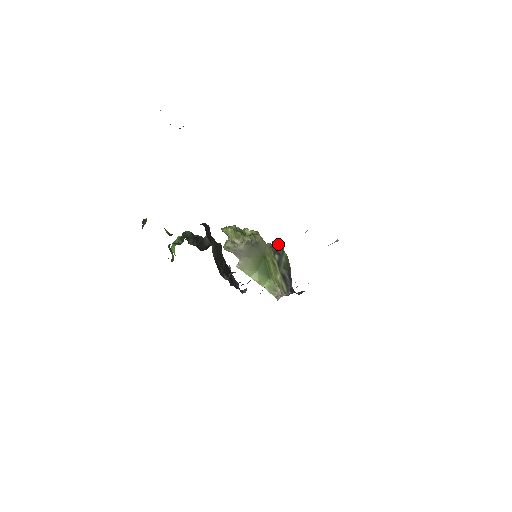
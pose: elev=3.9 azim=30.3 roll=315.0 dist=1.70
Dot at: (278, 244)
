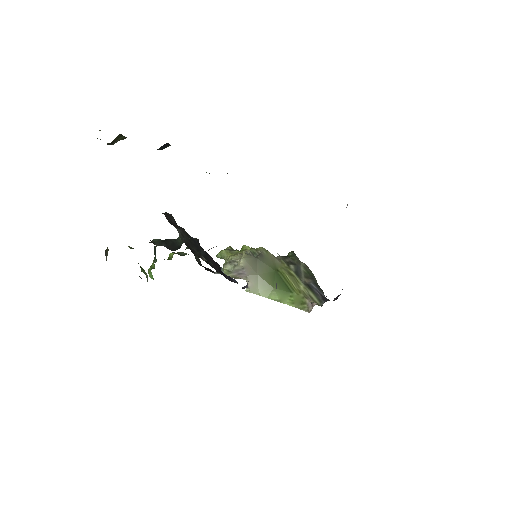
Dot at: (290, 256)
